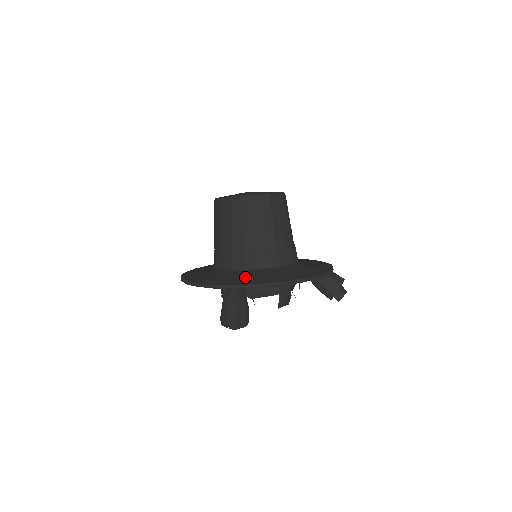
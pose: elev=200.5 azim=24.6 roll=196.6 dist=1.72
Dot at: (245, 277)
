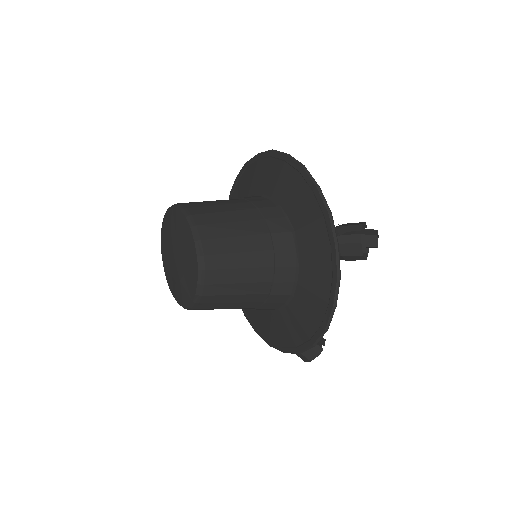
Dot at: (280, 331)
